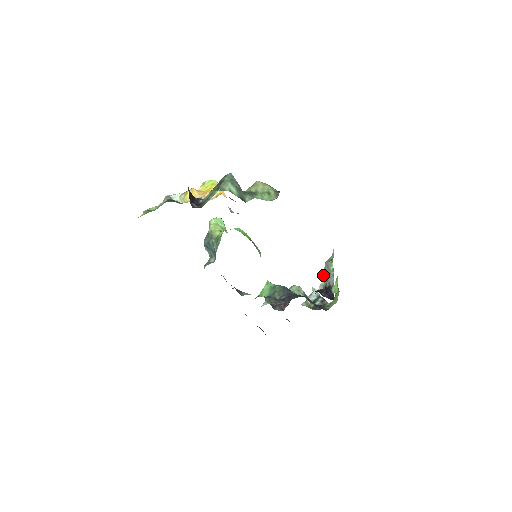
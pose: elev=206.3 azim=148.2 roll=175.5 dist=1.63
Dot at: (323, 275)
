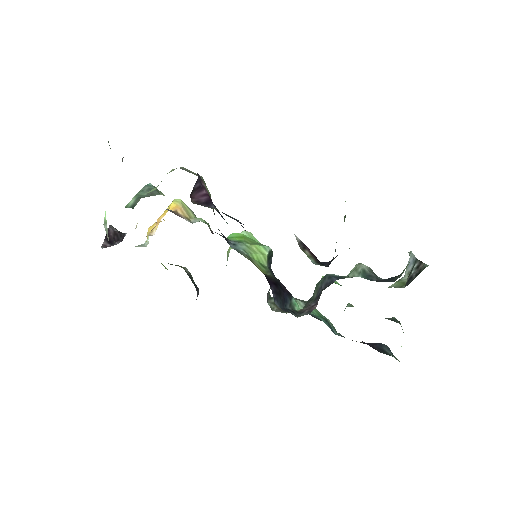
Dot at: occluded
